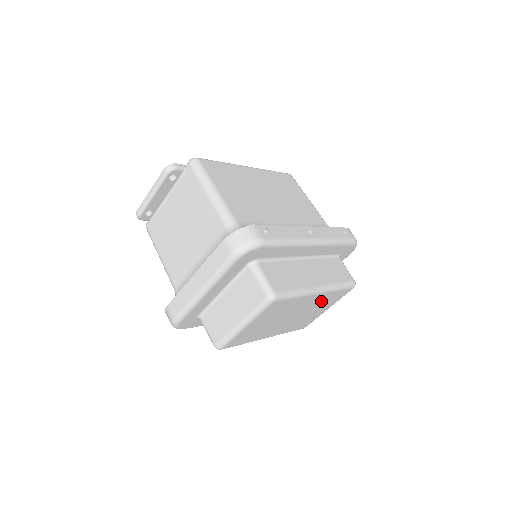
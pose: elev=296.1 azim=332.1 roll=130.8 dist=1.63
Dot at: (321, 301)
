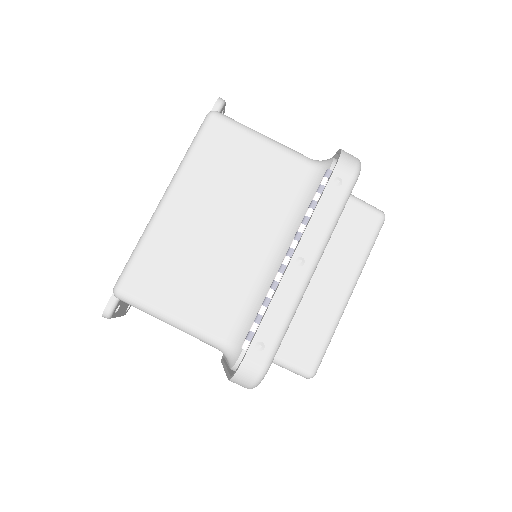
Dot at: occluded
